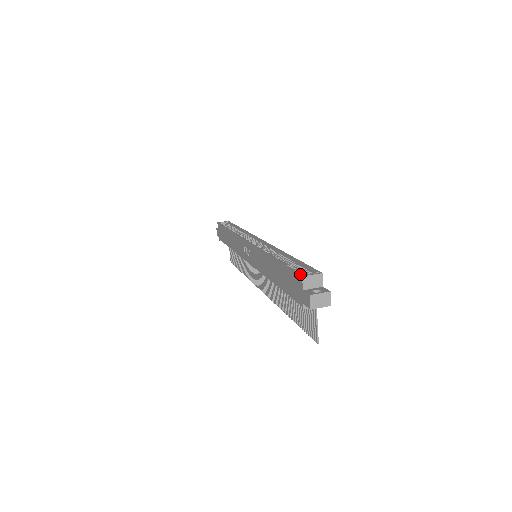
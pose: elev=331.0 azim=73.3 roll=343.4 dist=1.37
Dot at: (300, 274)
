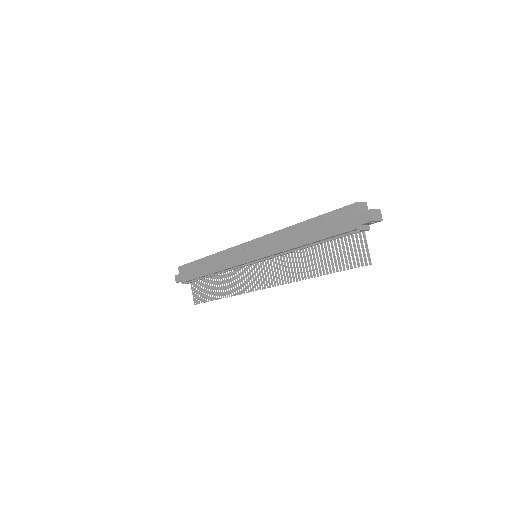
Dot at: occluded
